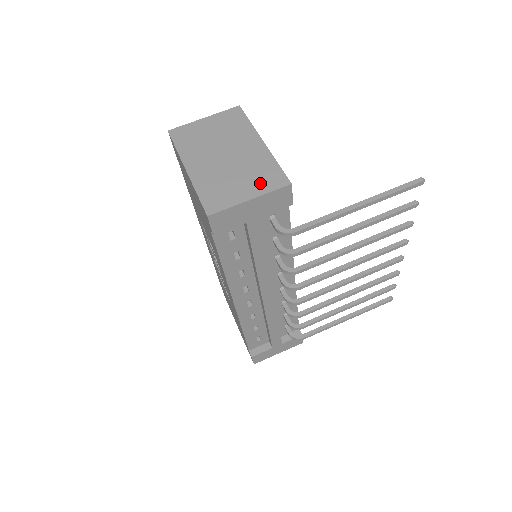
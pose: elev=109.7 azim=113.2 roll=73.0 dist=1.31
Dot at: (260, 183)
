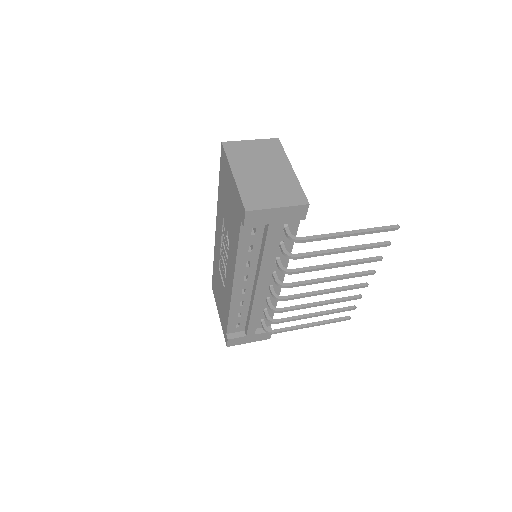
Dot at: (287, 198)
